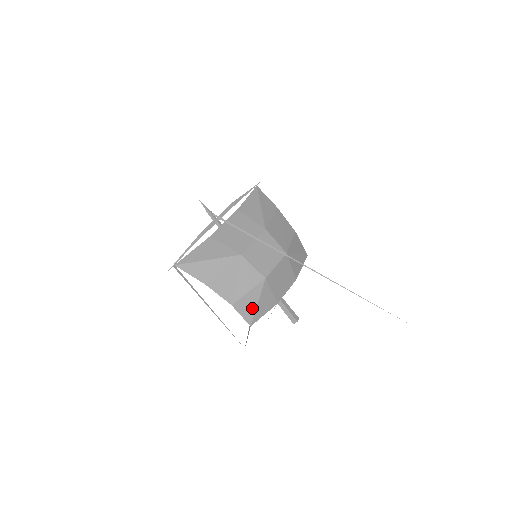
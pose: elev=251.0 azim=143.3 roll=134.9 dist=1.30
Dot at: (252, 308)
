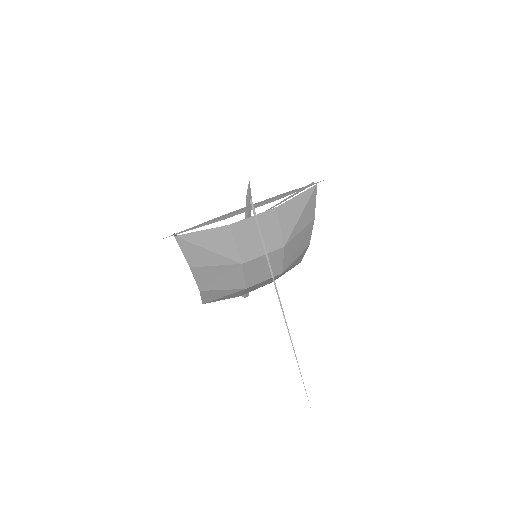
Dot at: (215, 297)
